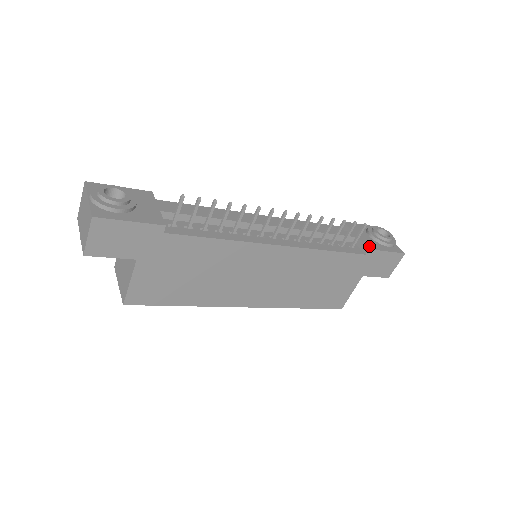
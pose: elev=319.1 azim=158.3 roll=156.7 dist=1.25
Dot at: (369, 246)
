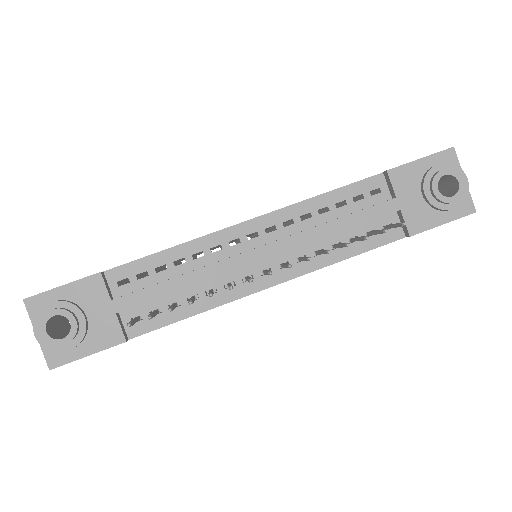
Dot at: (413, 227)
